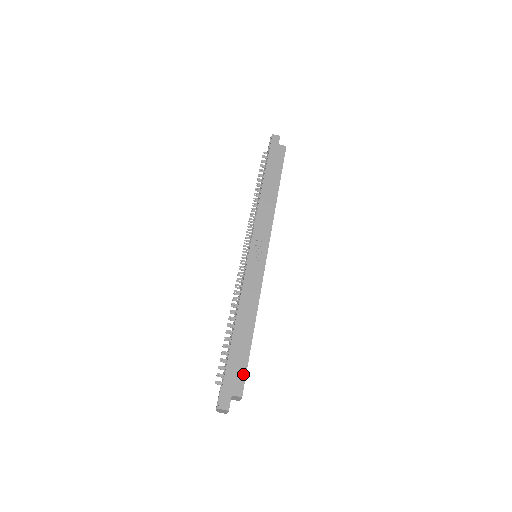
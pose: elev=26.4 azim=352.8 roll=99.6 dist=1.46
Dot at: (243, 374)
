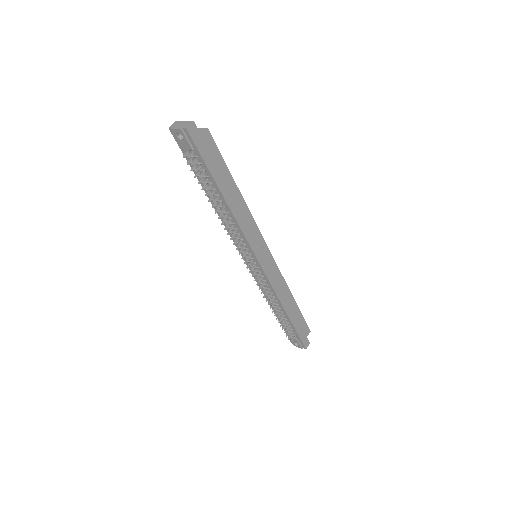
Dot at: (305, 324)
